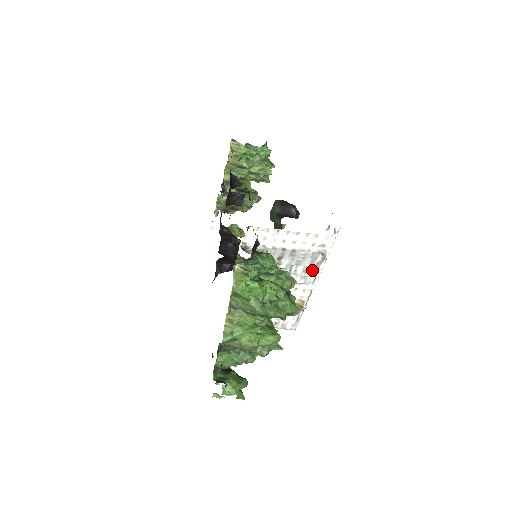
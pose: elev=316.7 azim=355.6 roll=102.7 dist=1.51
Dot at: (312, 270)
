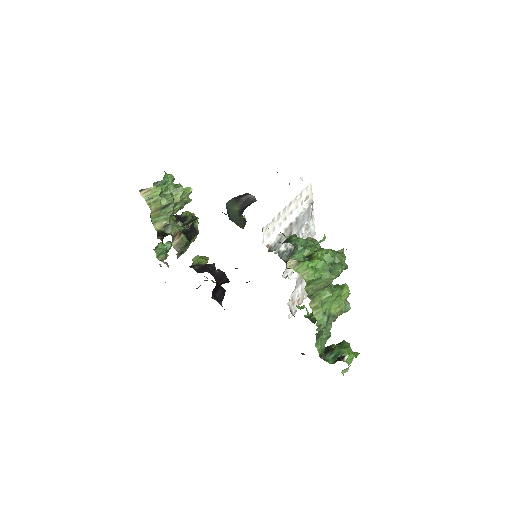
Dot at: (310, 223)
